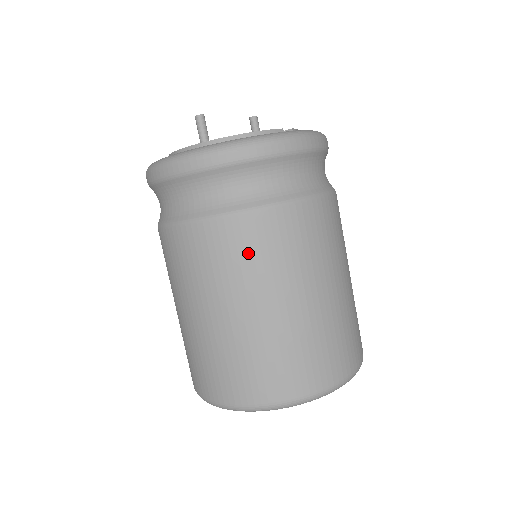
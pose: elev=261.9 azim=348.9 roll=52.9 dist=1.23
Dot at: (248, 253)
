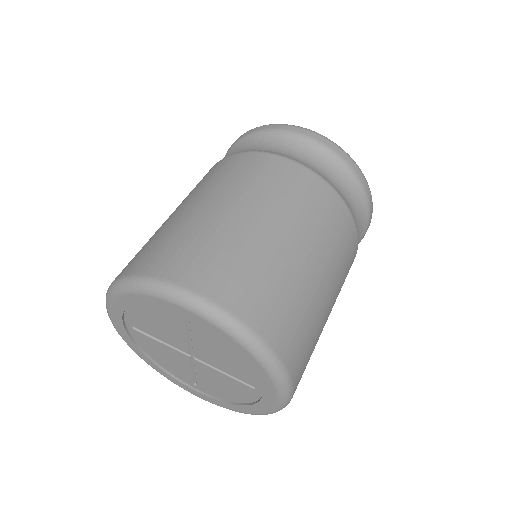
Dot at: (254, 174)
